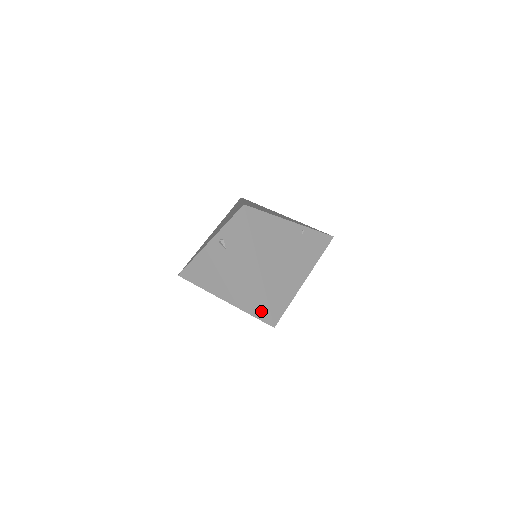
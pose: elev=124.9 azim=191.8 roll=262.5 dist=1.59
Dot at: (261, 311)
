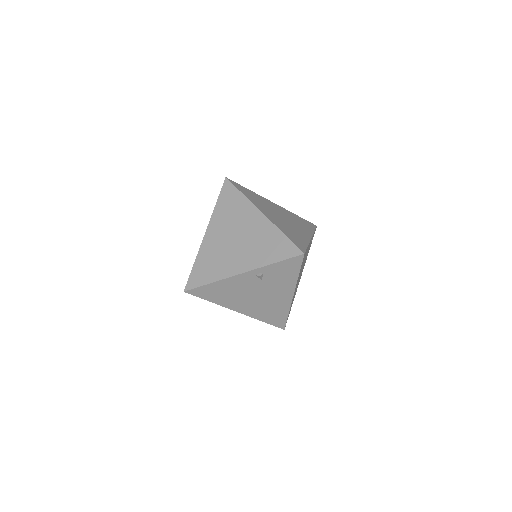
Dot at: (277, 320)
